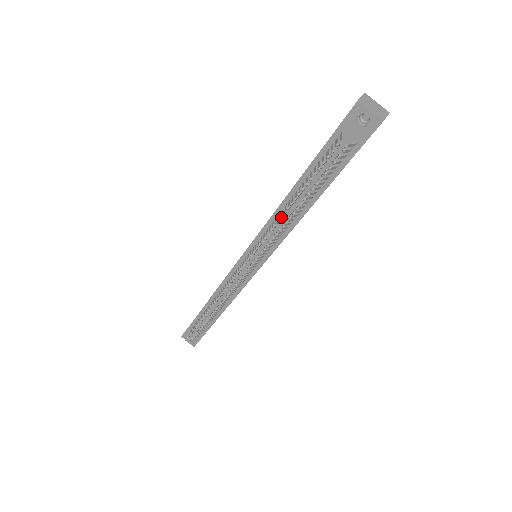
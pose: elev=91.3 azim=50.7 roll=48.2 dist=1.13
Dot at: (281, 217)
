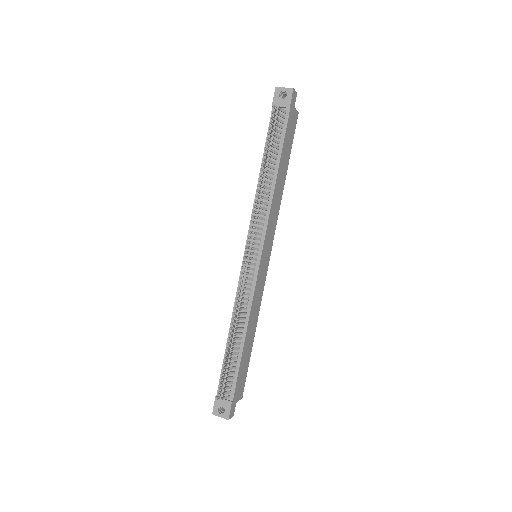
Dot at: (259, 179)
